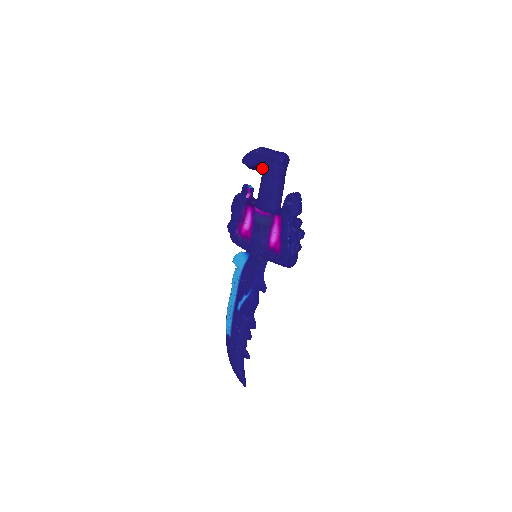
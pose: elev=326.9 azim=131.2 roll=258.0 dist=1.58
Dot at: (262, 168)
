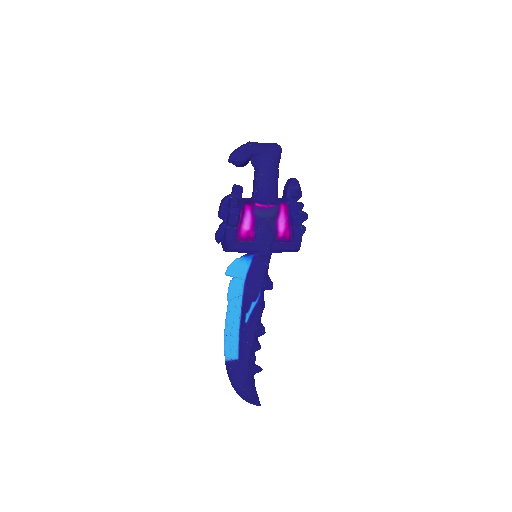
Dot at: (259, 161)
